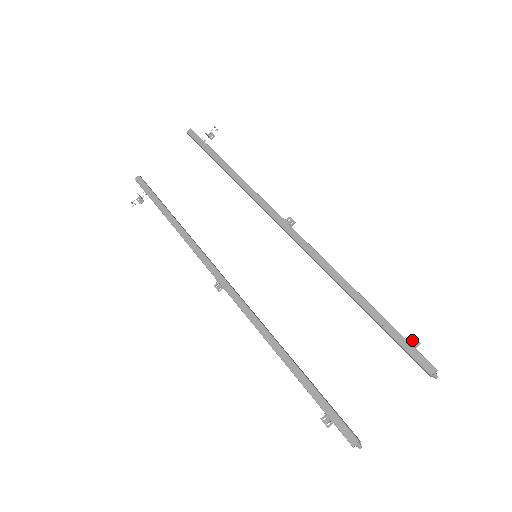
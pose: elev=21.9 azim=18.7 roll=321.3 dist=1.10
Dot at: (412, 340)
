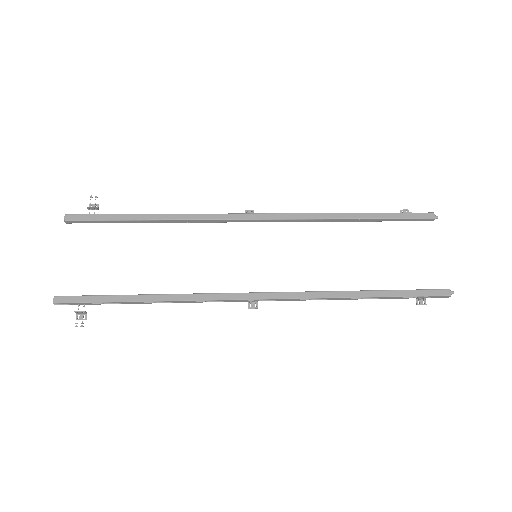
Dot at: (403, 212)
